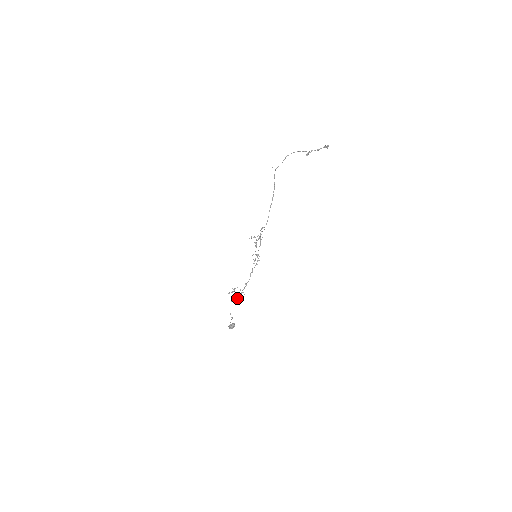
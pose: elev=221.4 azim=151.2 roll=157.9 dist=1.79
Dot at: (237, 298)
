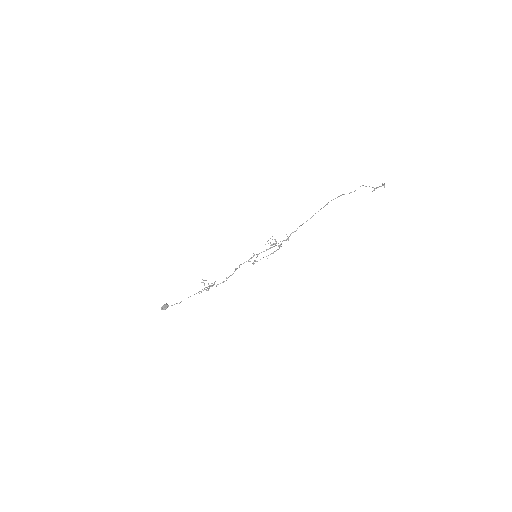
Dot at: (208, 290)
